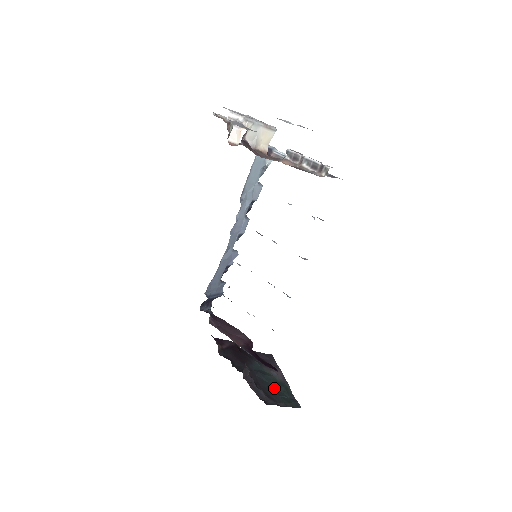
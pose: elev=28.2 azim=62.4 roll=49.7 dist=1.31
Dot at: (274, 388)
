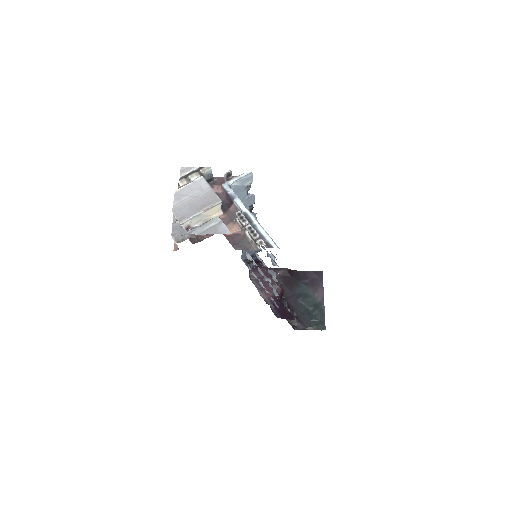
Dot at: (310, 311)
